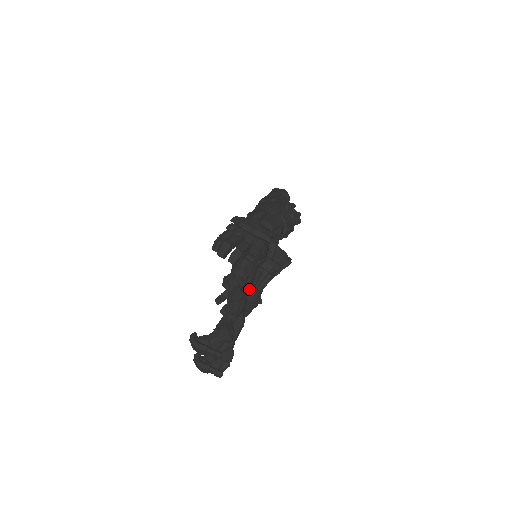
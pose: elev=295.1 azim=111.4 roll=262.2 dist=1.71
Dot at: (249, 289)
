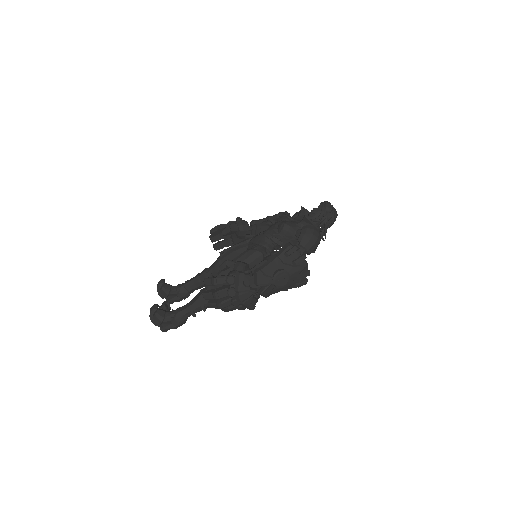
Dot at: occluded
